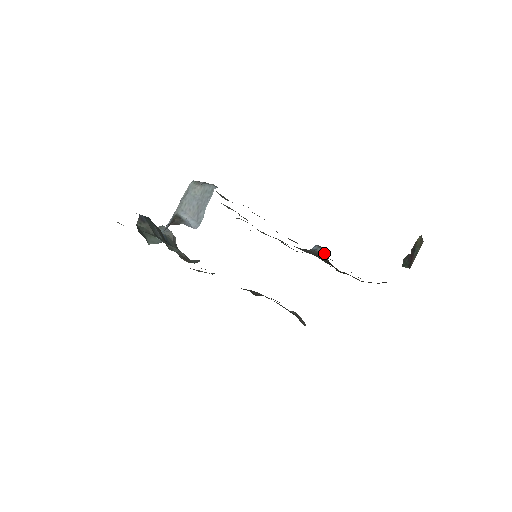
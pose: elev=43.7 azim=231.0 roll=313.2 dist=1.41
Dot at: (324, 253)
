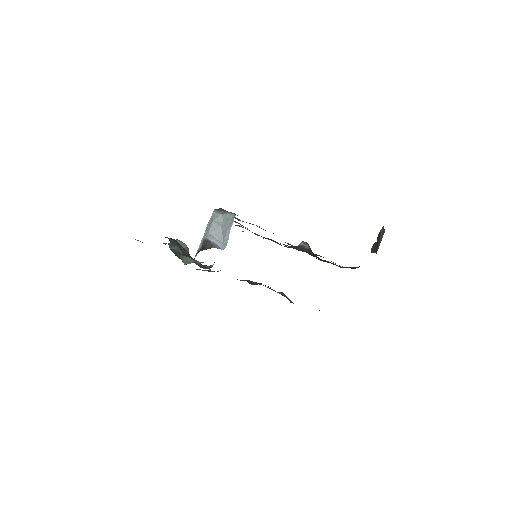
Dot at: (309, 247)
